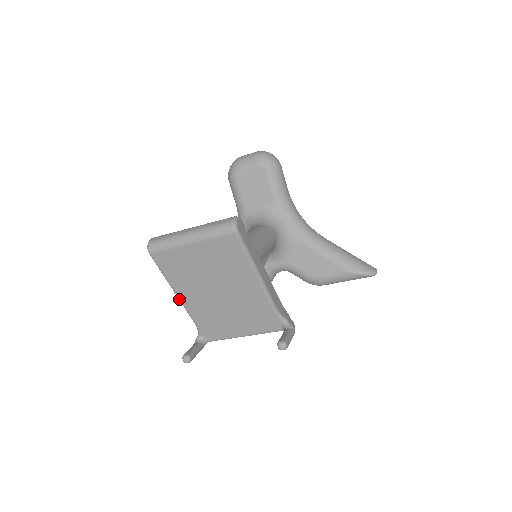
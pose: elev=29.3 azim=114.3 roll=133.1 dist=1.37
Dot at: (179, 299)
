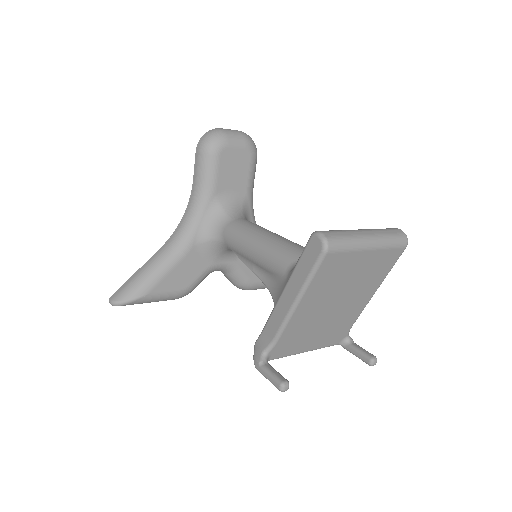
Dot at: (293, 310)
